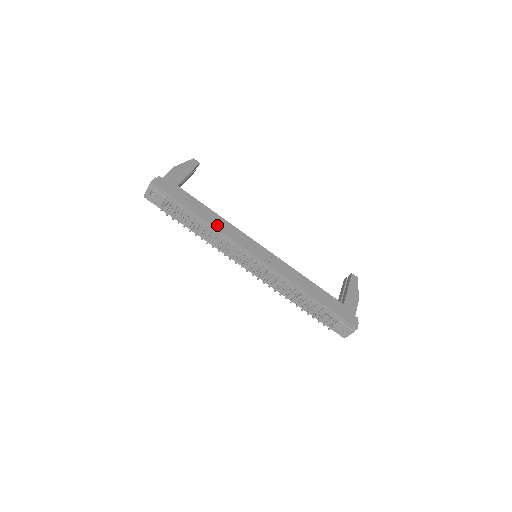
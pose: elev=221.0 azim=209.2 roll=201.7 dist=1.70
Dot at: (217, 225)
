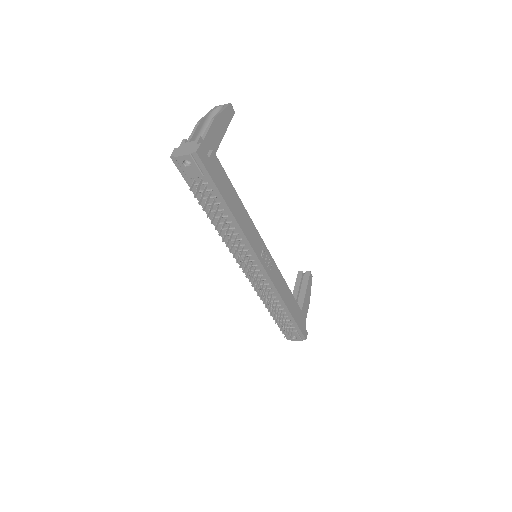
Dot at: (242, 223)
